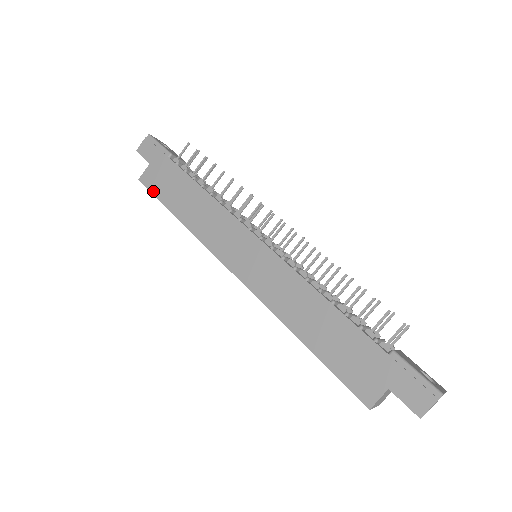
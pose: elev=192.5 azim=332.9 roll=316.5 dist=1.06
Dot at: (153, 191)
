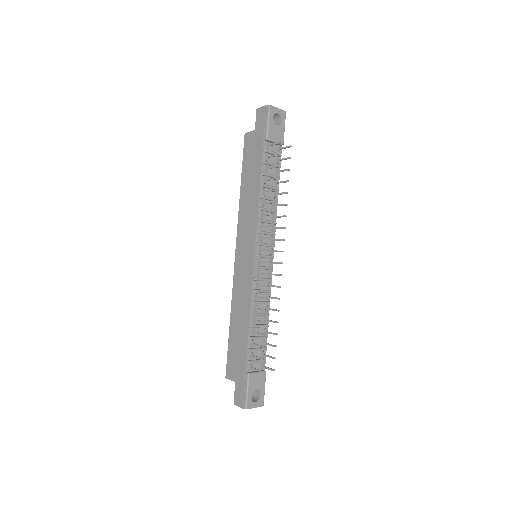
Dot at: (244, 153)
